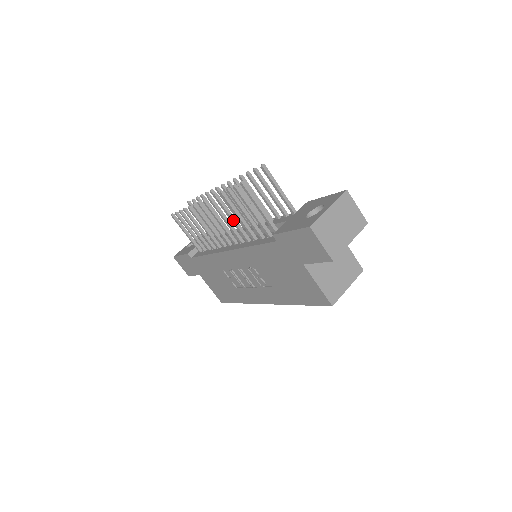
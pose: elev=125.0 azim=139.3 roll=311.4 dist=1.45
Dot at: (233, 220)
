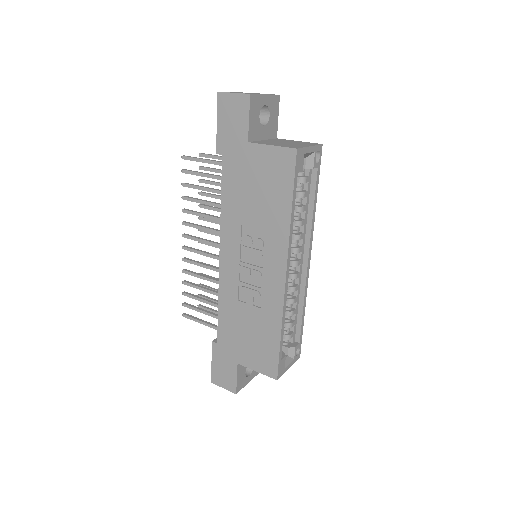
Dot at: (205, 215)
